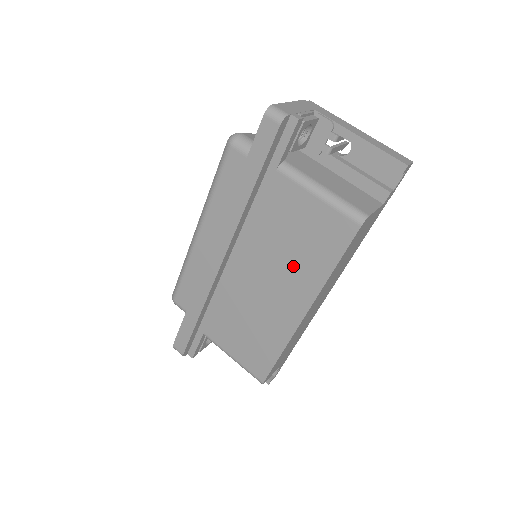
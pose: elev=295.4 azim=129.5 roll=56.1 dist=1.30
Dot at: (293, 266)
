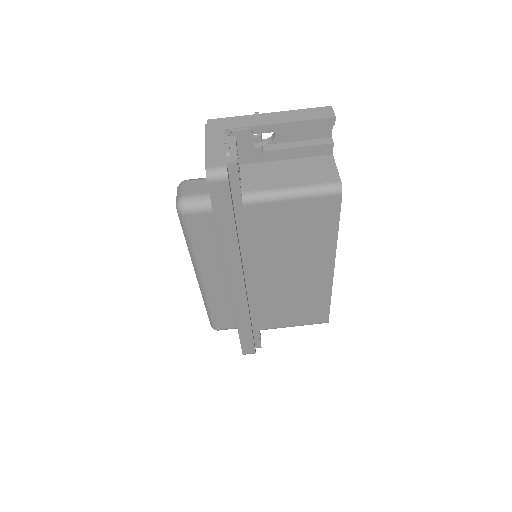
Dot at: (303, 250)
